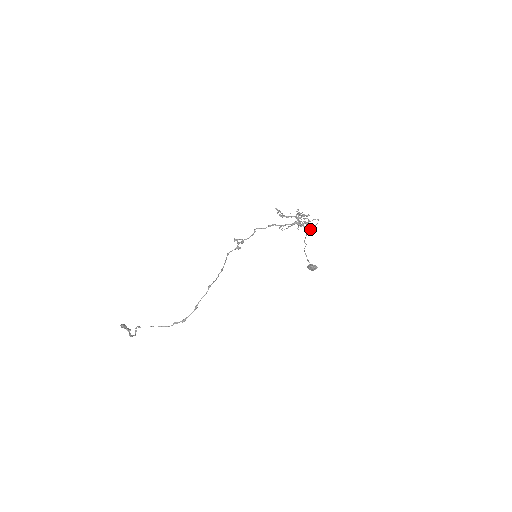
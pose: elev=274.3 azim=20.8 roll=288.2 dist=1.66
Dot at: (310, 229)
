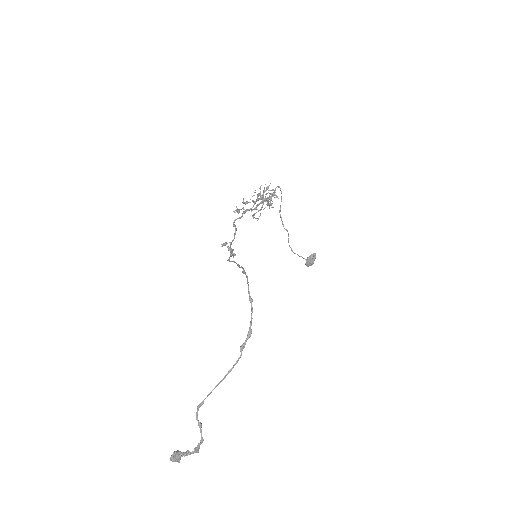
Dot at: occluded
